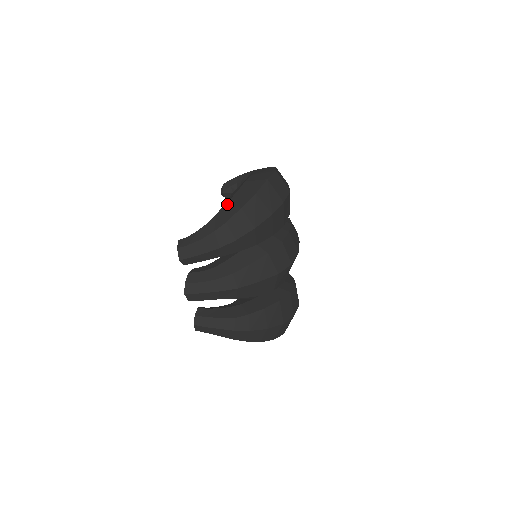
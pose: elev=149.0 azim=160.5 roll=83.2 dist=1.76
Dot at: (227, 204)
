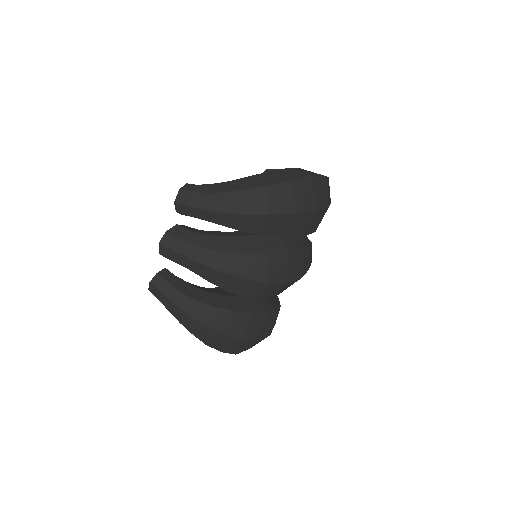
Dot at: (257, 175)
